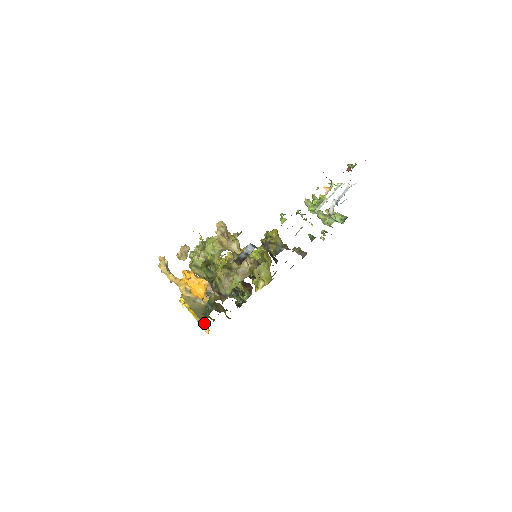
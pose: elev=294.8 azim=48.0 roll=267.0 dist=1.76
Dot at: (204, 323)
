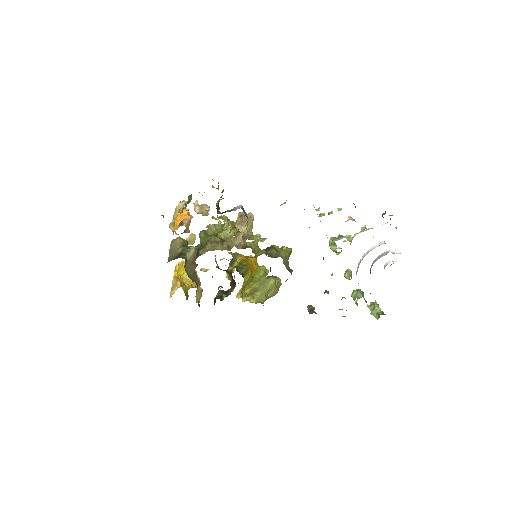
Dot at: (176, 289)
